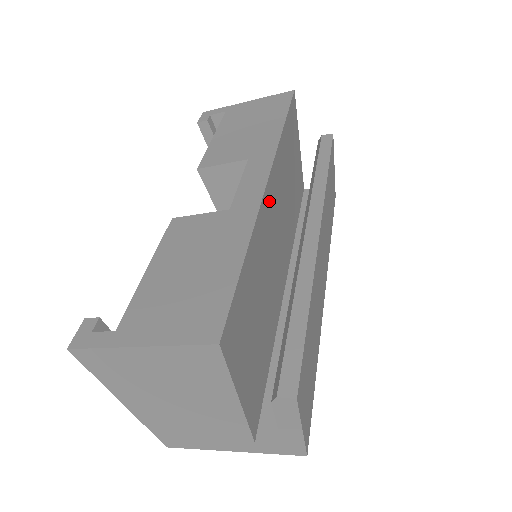
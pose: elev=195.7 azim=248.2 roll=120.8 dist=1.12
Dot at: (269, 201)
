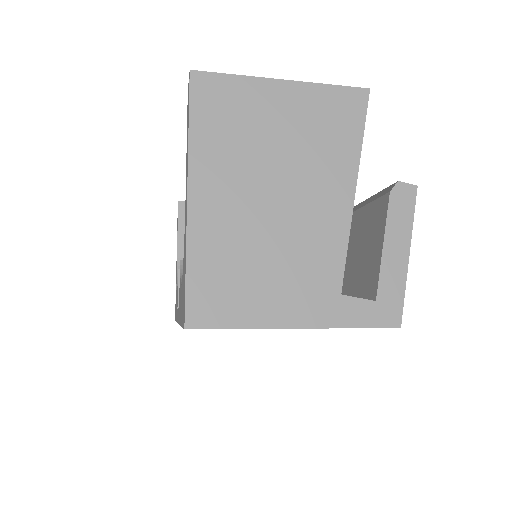
Dot at: occluded
